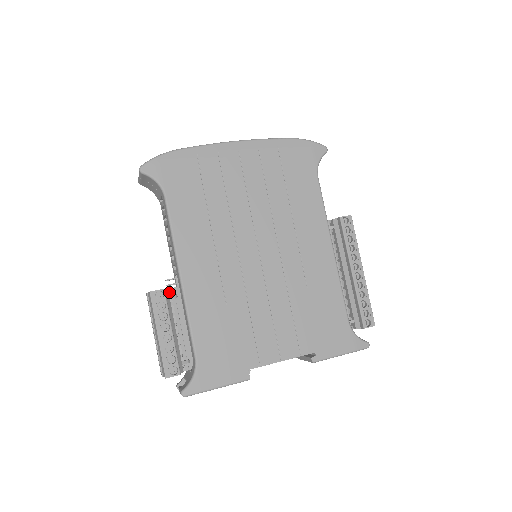
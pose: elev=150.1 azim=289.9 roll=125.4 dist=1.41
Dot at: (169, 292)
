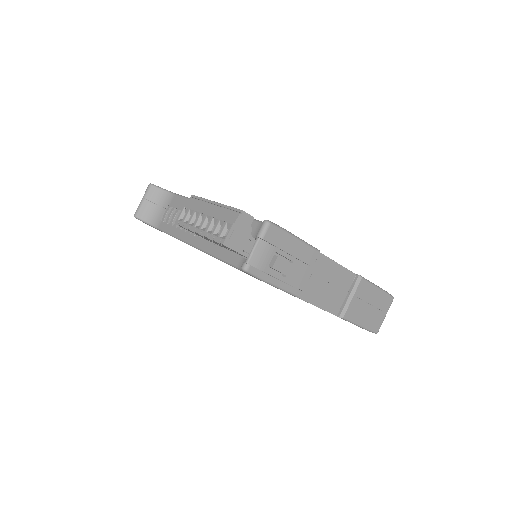
Dot at: occluded
